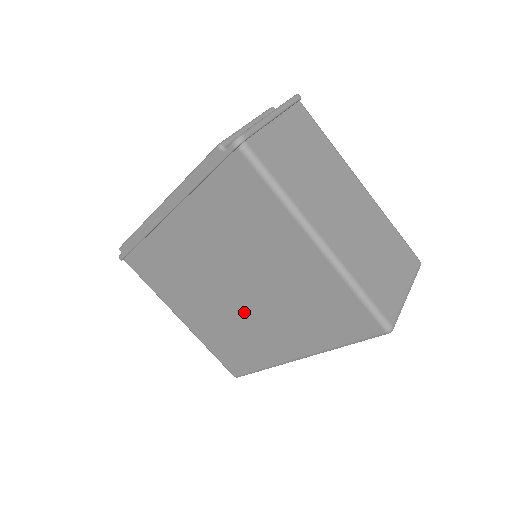
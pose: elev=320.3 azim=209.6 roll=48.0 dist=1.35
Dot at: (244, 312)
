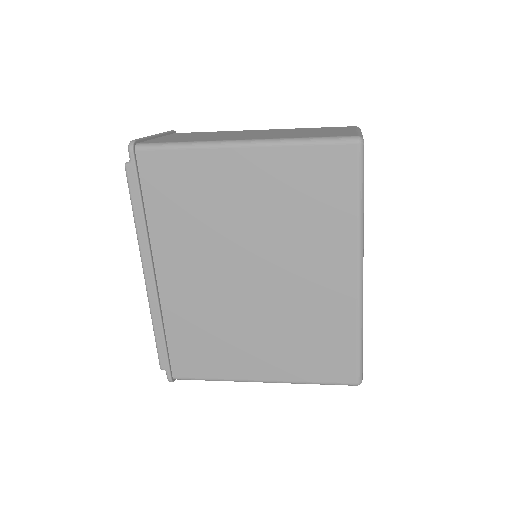
Dot at: (281, 289)
